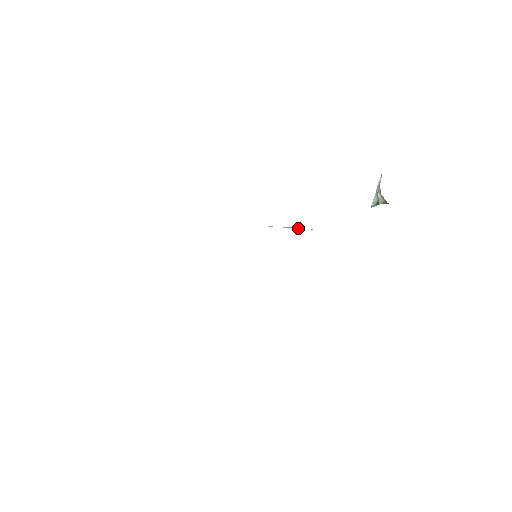
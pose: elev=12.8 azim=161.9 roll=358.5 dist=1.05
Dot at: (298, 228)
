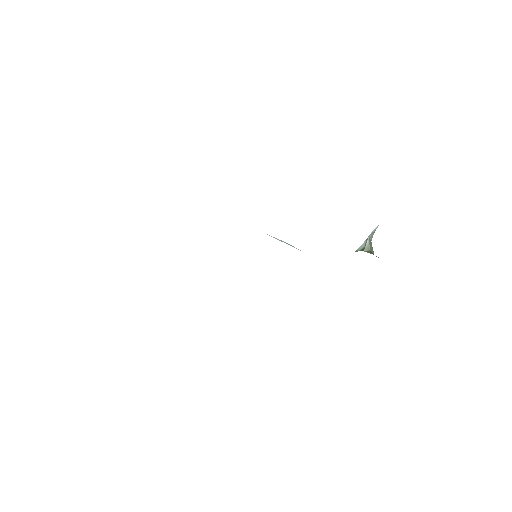
Dot at: occluded
